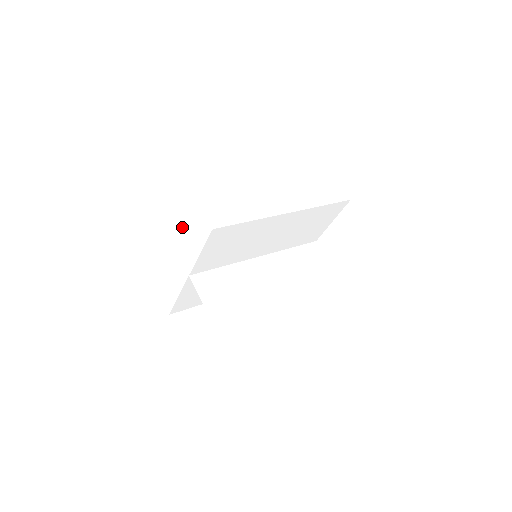
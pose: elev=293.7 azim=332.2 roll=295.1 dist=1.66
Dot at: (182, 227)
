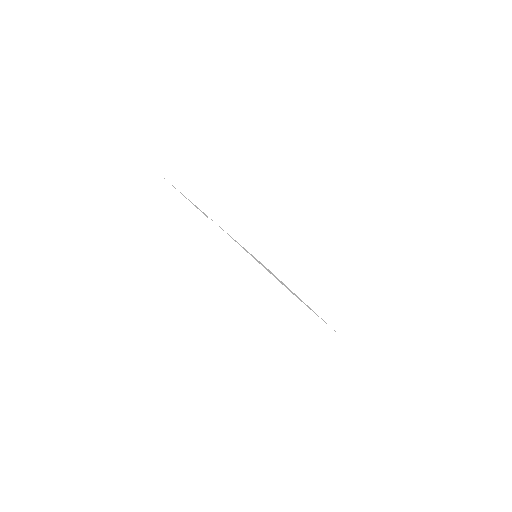
Dot at: occluded
